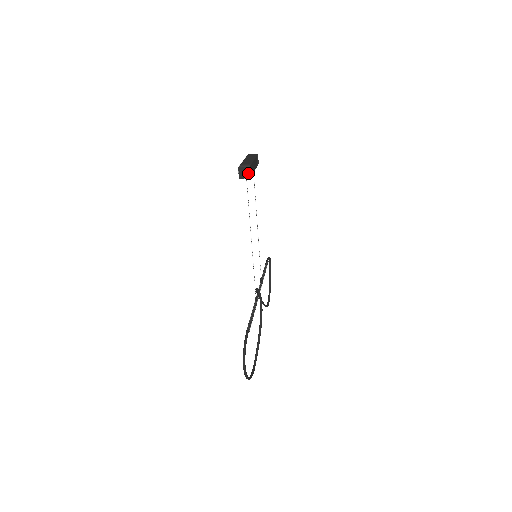
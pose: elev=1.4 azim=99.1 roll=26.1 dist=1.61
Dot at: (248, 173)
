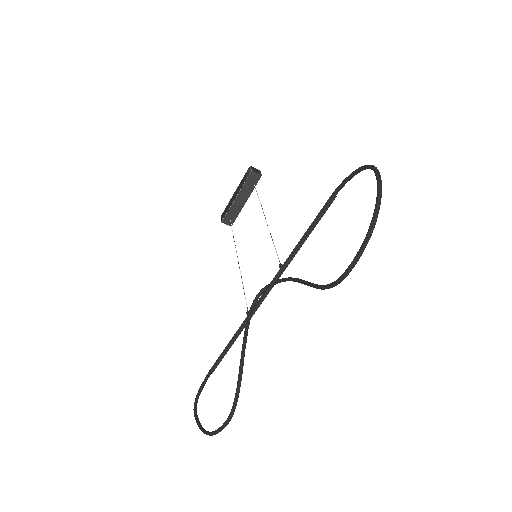
Dot at: (259, 172)
